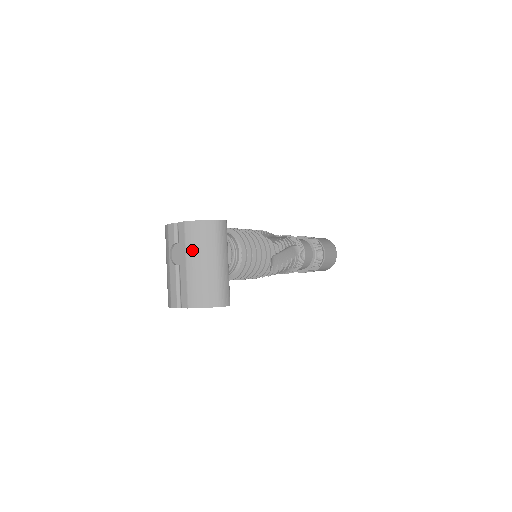
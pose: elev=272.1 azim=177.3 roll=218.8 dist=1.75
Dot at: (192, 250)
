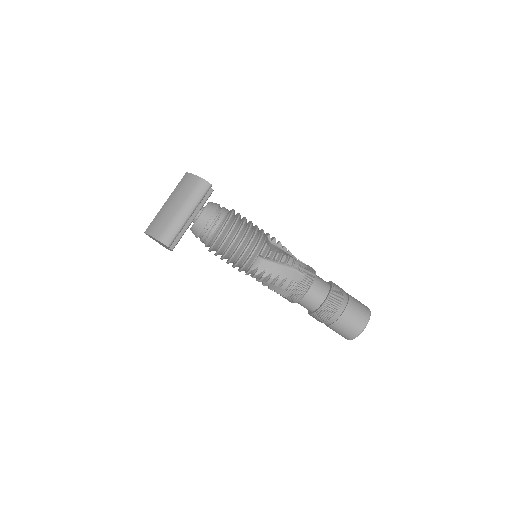
Dot at: (174, 193)
